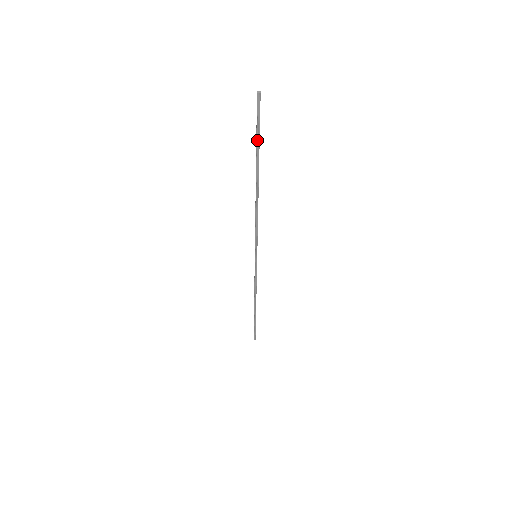
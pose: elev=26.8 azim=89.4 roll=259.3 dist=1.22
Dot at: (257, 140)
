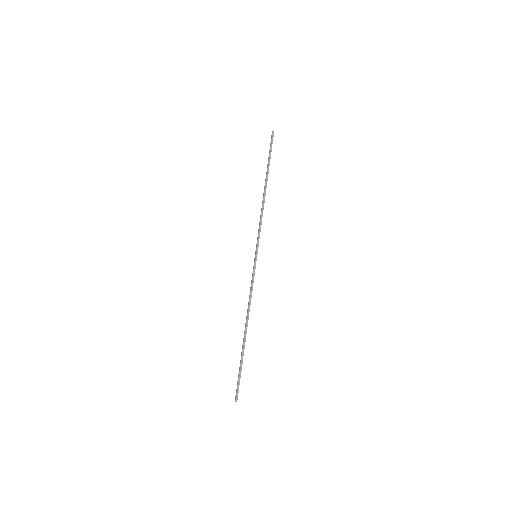
Dot at: (269, 156)
